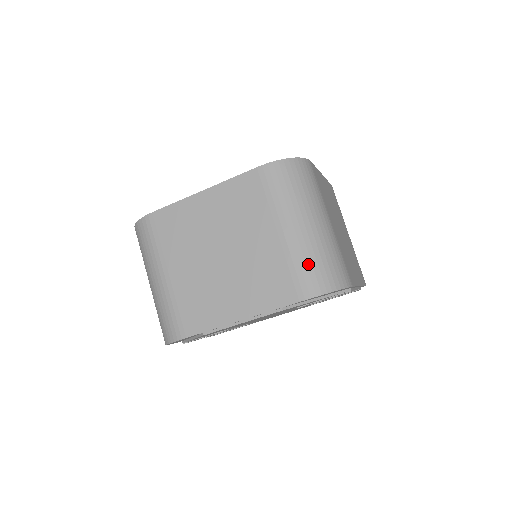
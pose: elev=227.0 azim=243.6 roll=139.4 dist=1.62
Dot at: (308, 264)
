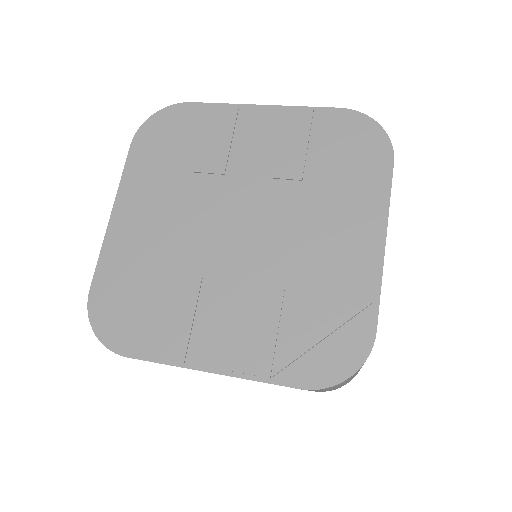
Dot at: occluded
